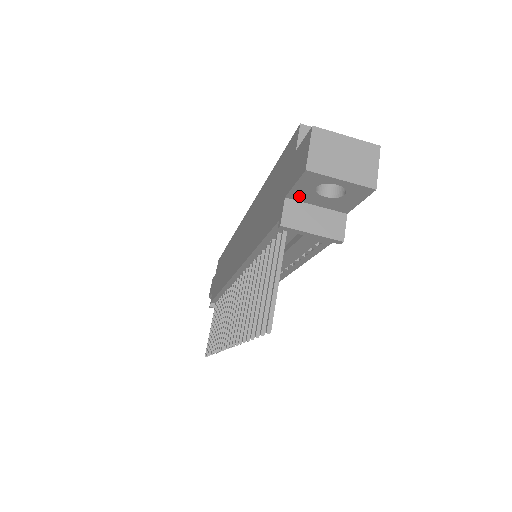
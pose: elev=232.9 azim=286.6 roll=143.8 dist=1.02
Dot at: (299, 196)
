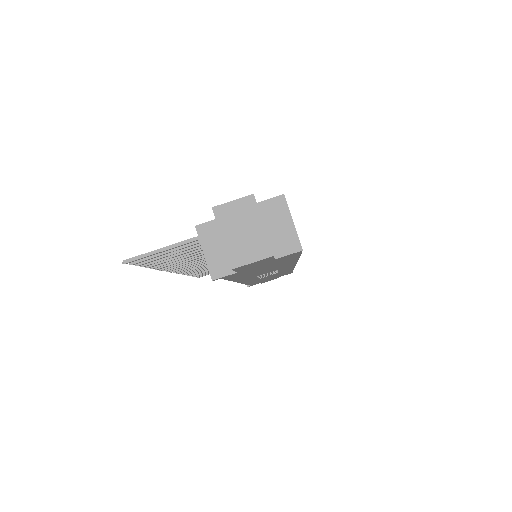
Dot at: occluded
